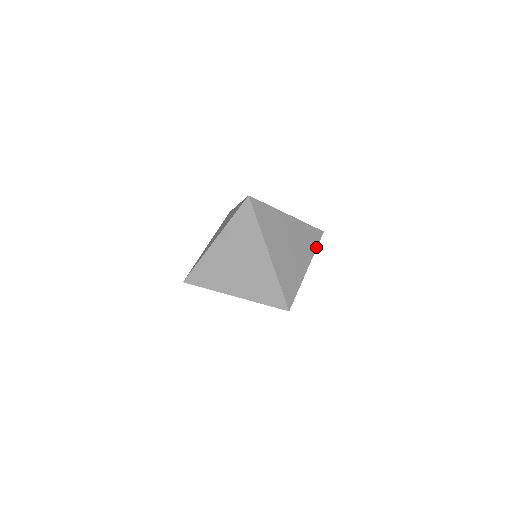
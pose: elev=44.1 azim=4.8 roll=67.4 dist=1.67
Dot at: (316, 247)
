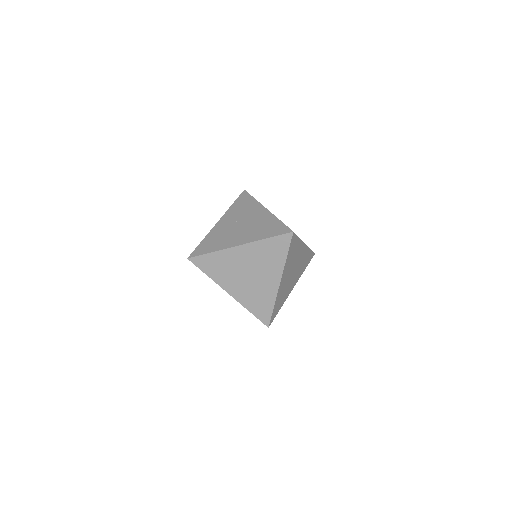
Dot at: occluded
